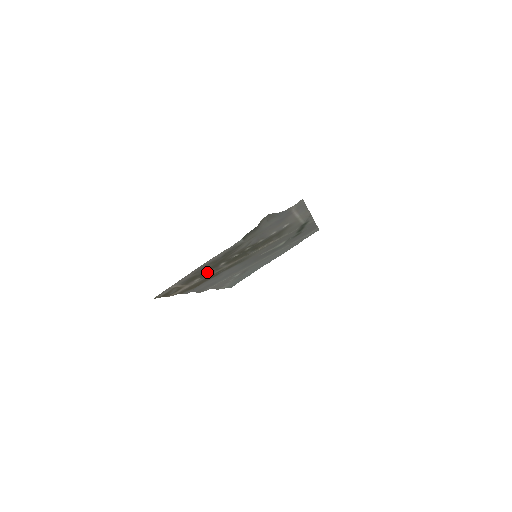
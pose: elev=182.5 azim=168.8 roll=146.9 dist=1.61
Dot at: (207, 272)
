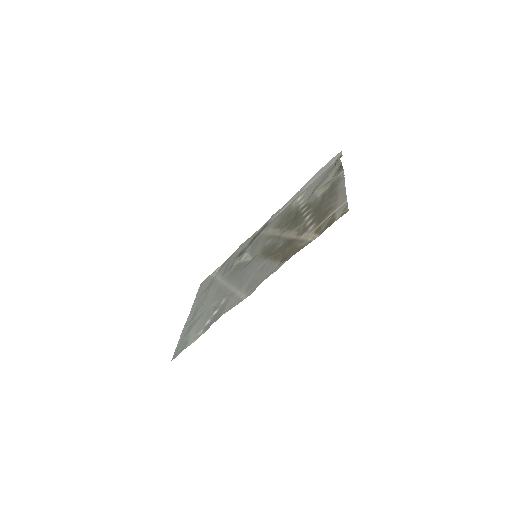
Dot at: (312, 219)
